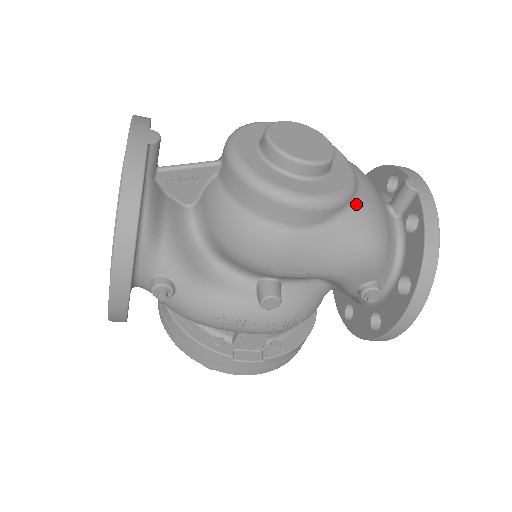
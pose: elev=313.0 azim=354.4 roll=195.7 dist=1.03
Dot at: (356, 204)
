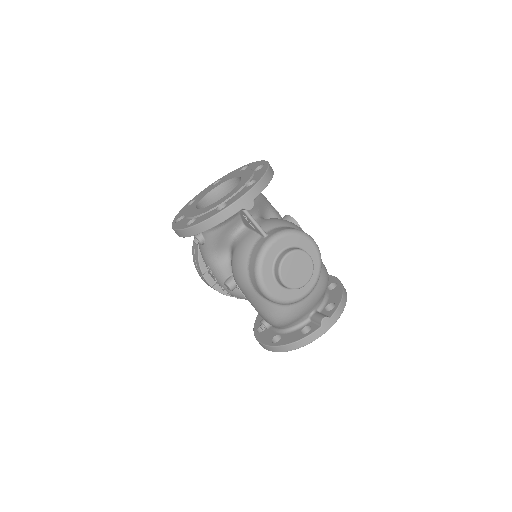
Dot at: (288, 306)
